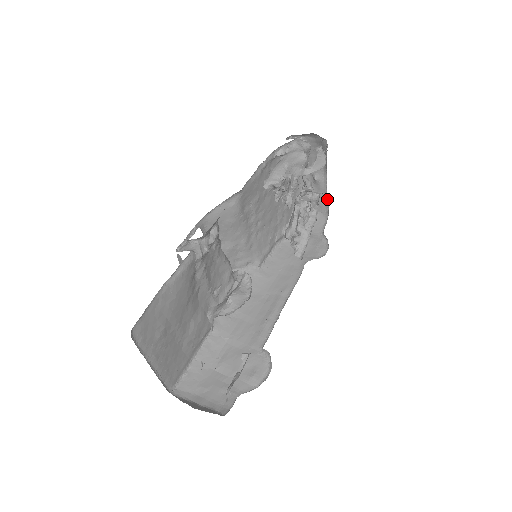
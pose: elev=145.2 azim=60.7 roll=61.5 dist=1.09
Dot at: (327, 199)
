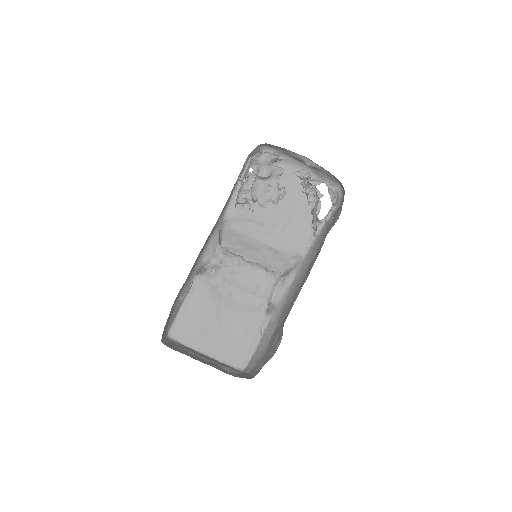
Dot at: (329, 173)
